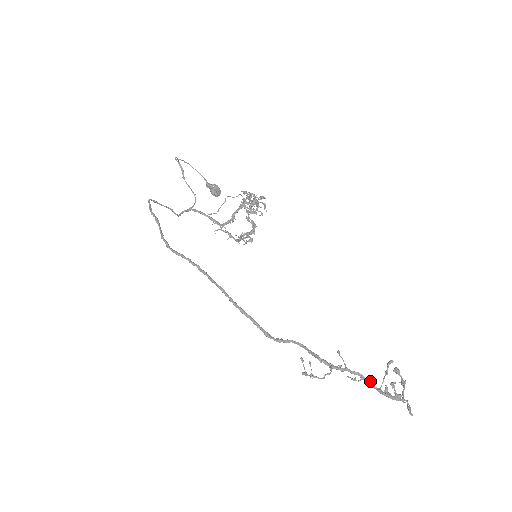
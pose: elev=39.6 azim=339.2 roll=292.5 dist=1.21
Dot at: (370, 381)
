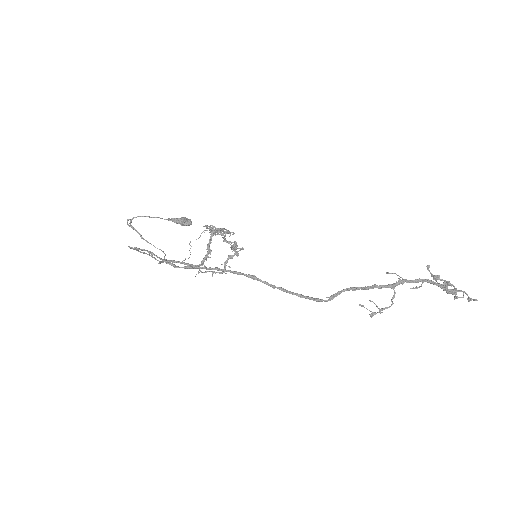
Dot at: (430, 280)
